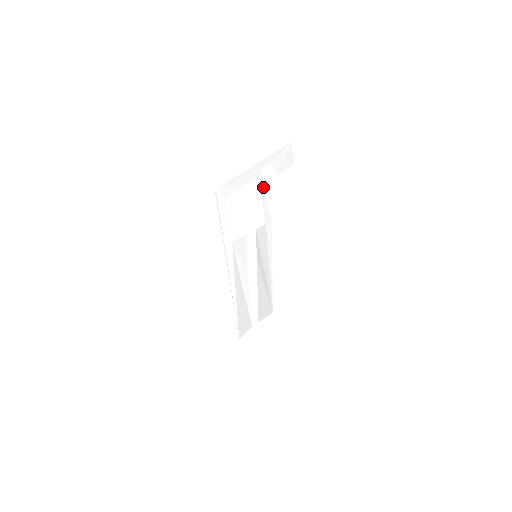
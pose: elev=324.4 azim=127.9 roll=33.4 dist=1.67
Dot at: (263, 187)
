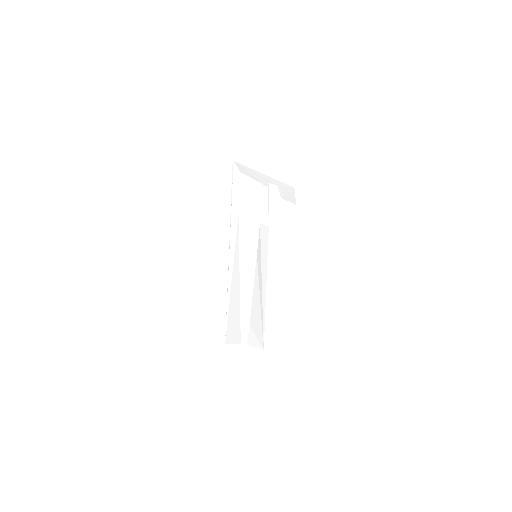
Dot at: (270, 198)
